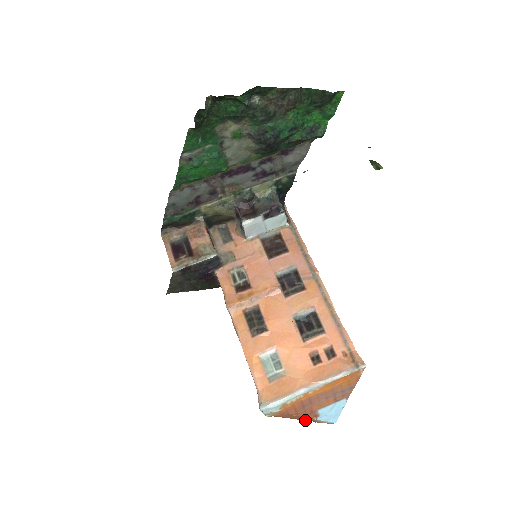
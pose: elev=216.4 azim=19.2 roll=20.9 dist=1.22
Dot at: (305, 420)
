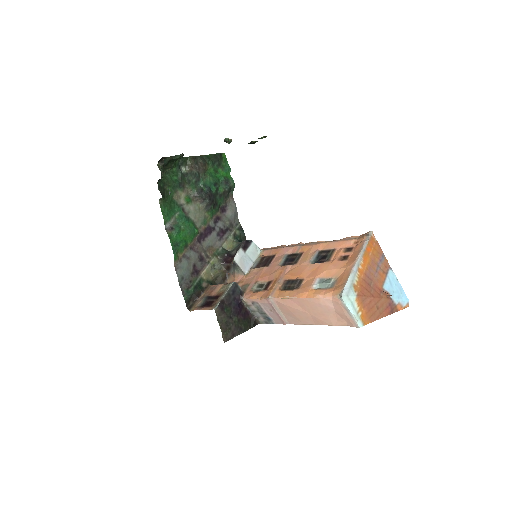
Dot at: (389, 314)
